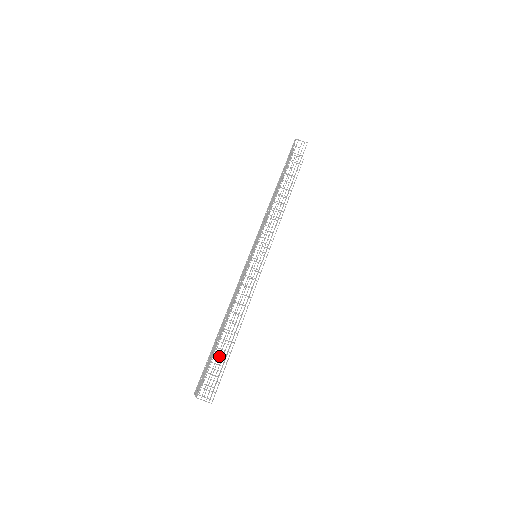
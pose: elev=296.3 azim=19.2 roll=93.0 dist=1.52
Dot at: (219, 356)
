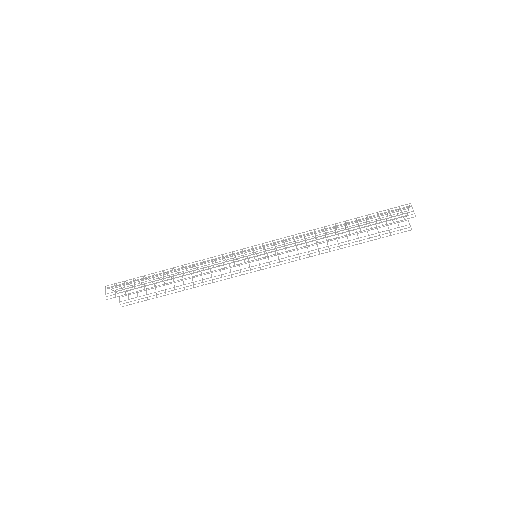
Dot at: (141, 284)
